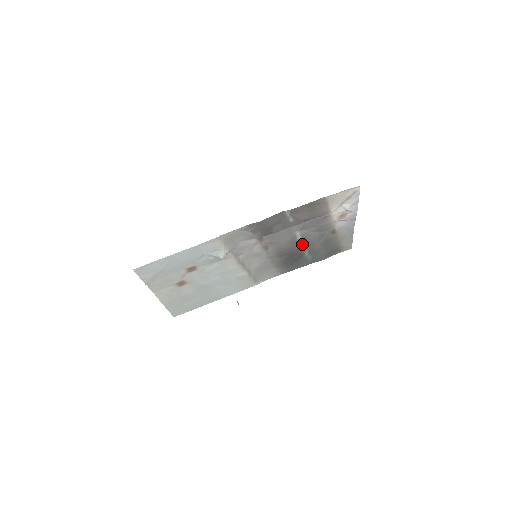
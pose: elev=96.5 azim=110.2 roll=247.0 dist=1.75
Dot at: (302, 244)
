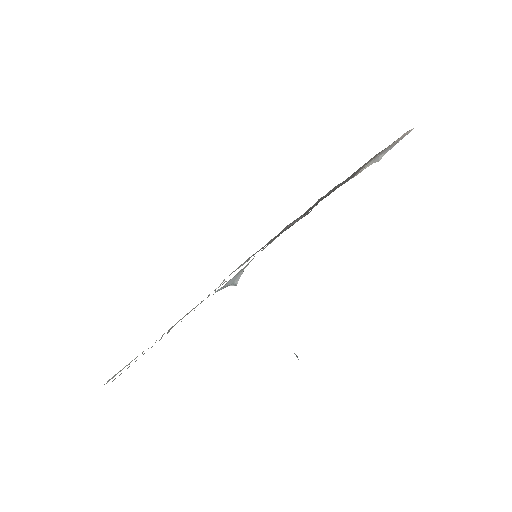
Dot at: occluded
